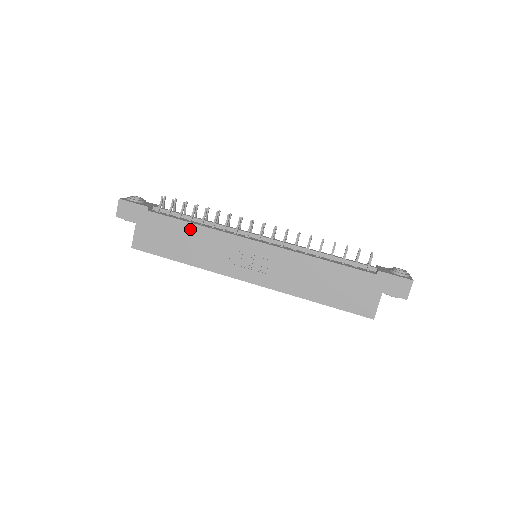
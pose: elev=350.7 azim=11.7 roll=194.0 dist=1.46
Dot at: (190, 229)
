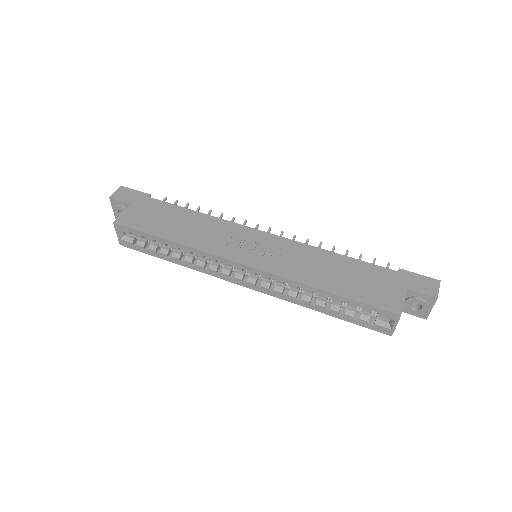
Dot at: (190, 215)
